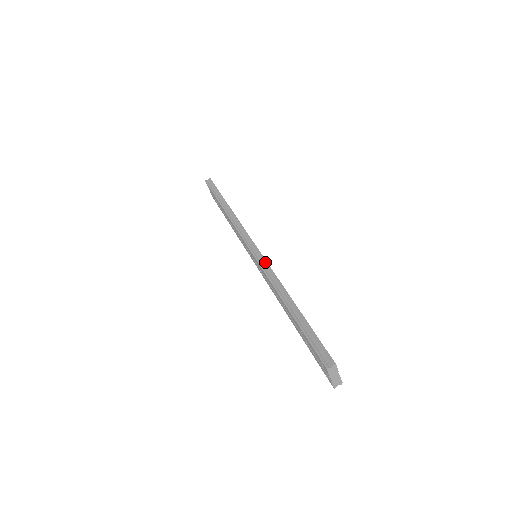
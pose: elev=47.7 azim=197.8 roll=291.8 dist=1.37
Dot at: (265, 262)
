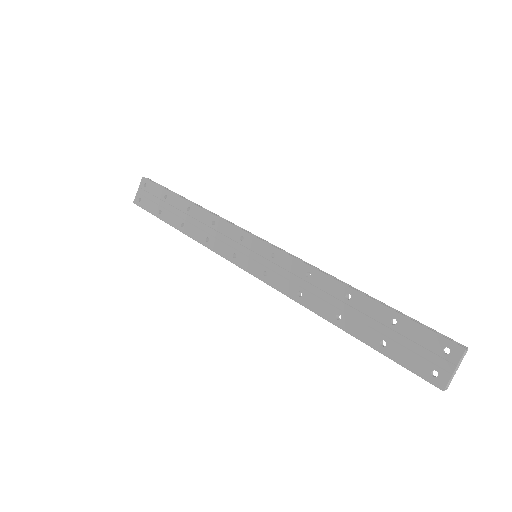
Dot at: occluded
